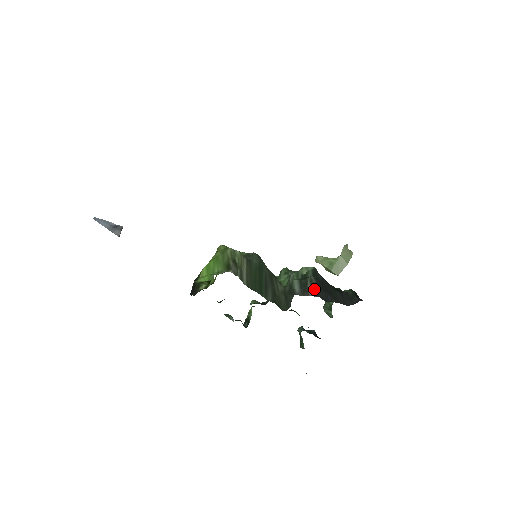
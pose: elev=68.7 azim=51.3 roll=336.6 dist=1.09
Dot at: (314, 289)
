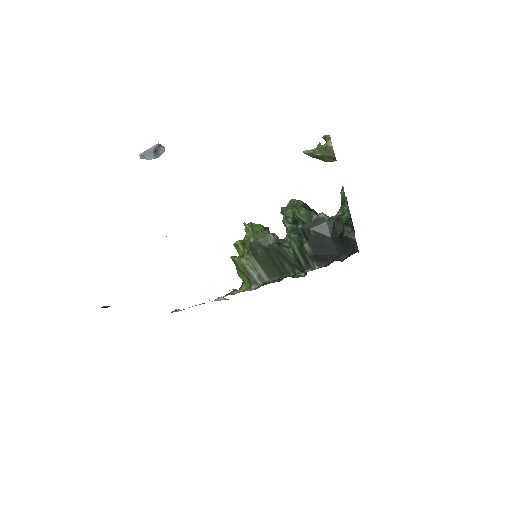
Dot at: (312, 259)
